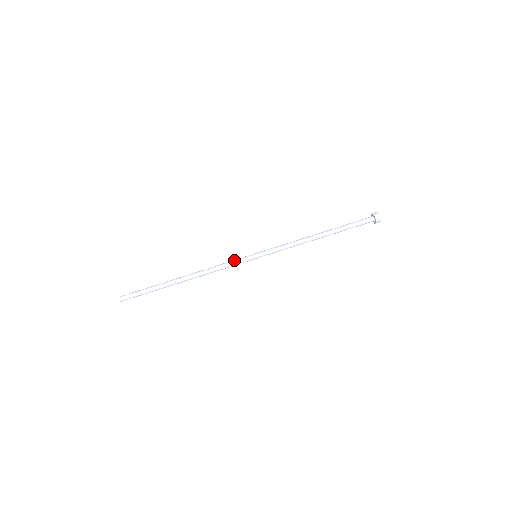
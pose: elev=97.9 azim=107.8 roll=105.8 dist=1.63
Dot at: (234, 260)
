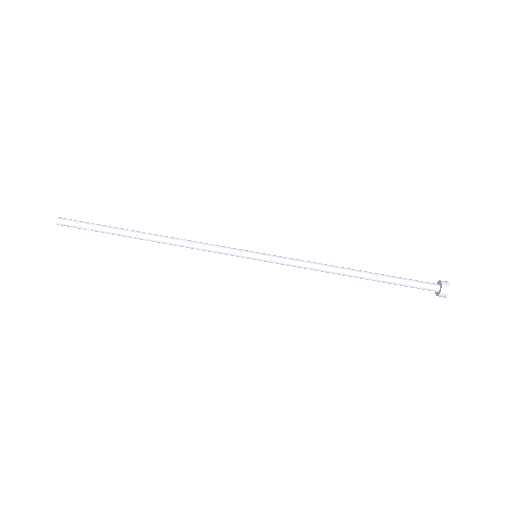
Dot at: occluded
